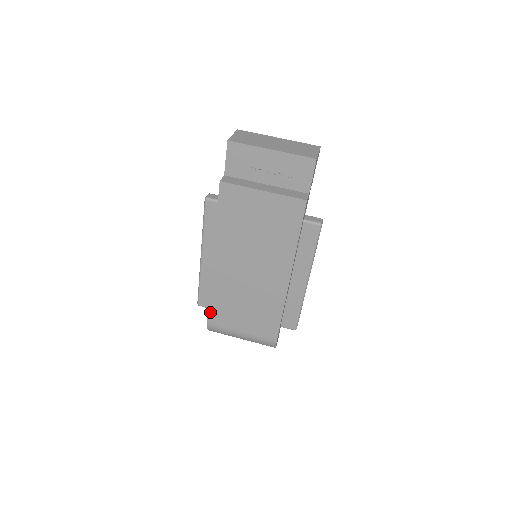
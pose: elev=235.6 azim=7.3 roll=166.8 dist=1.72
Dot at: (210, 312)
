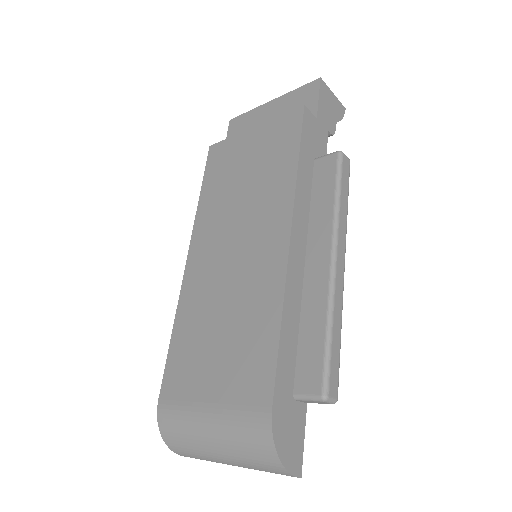
Dot at: (167, 370)
